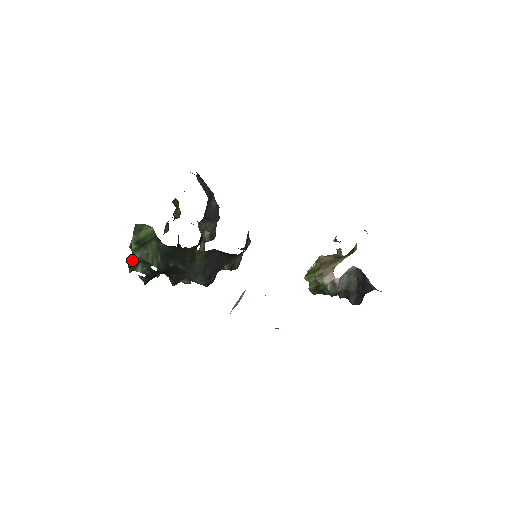
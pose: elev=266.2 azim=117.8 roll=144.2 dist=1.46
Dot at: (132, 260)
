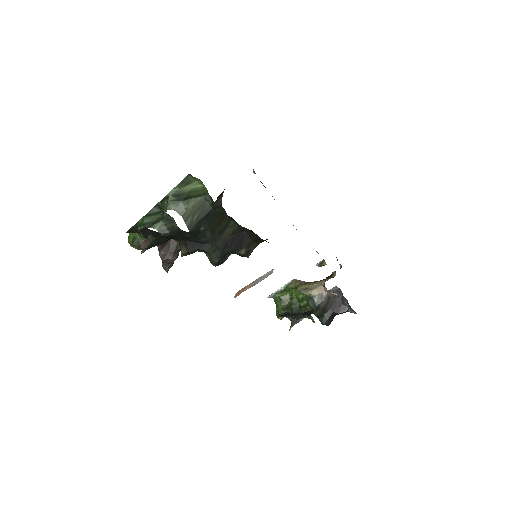
Dot at: (149, 216)
